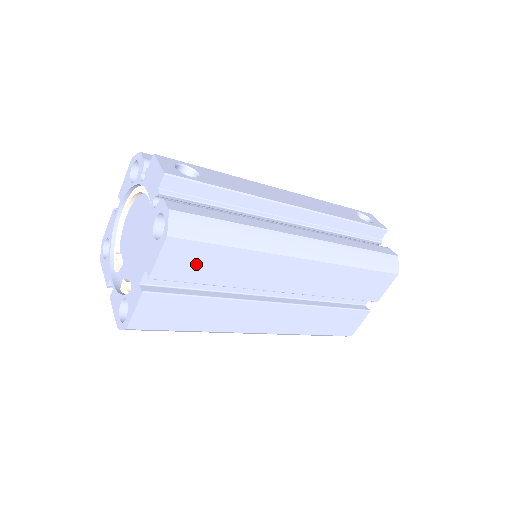
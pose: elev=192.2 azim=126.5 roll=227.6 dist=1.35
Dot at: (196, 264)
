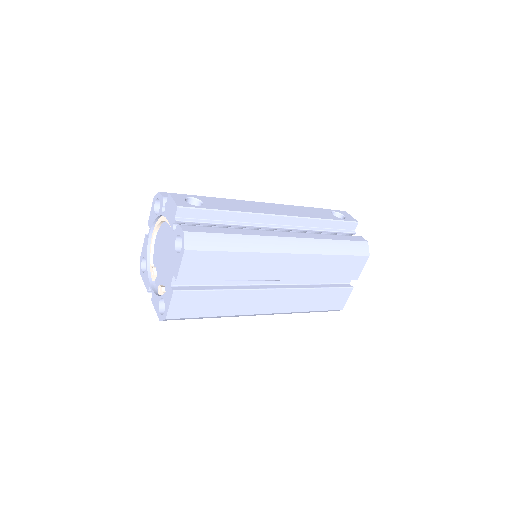
Dot at: (208, 267)
